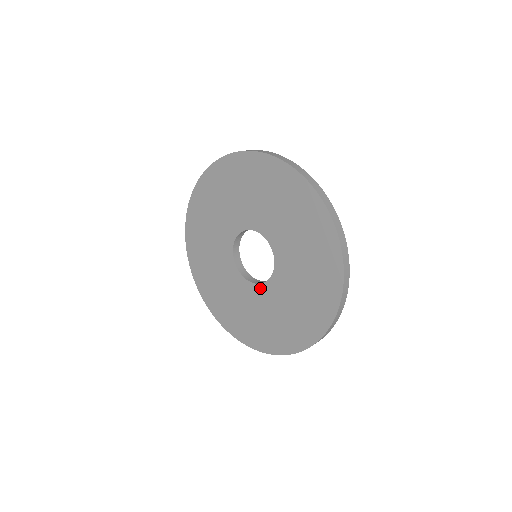
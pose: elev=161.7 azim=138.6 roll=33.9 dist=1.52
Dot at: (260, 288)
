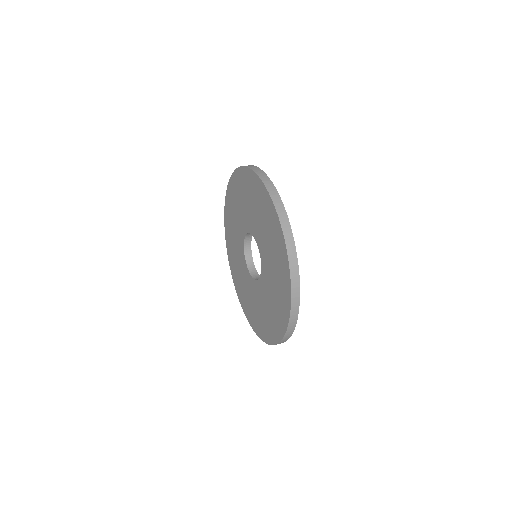
Dot at: (247, 269)
